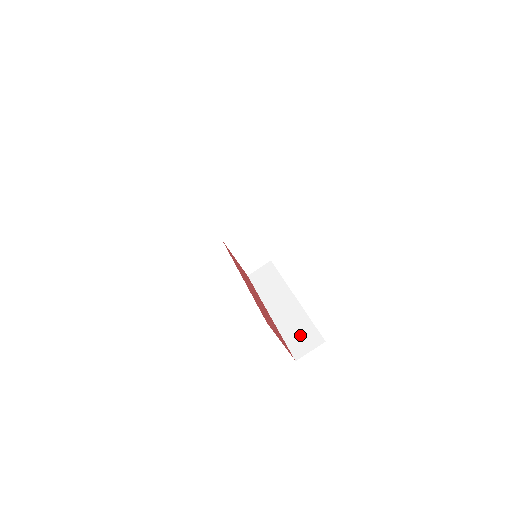
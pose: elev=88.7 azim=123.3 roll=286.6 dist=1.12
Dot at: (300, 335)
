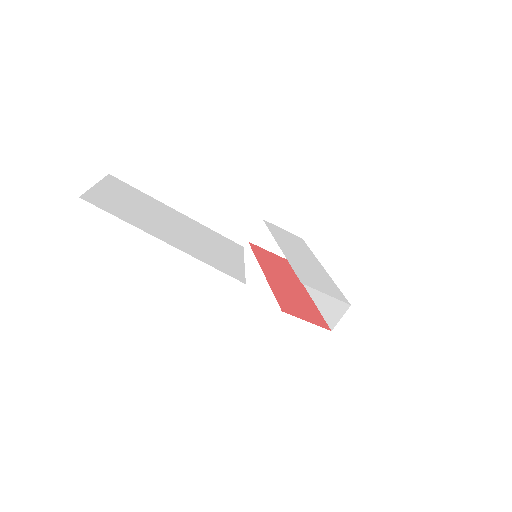
Dot at: (332, 305)
